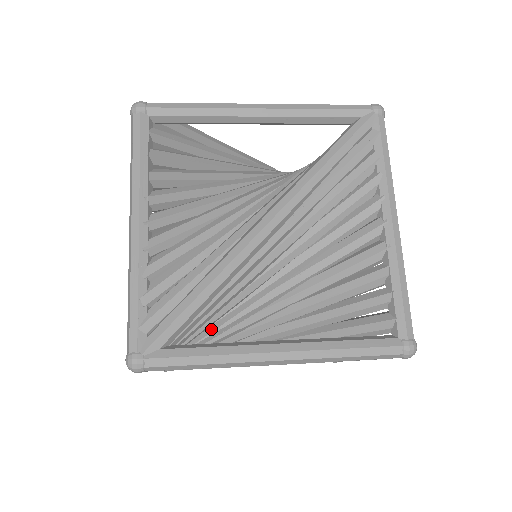
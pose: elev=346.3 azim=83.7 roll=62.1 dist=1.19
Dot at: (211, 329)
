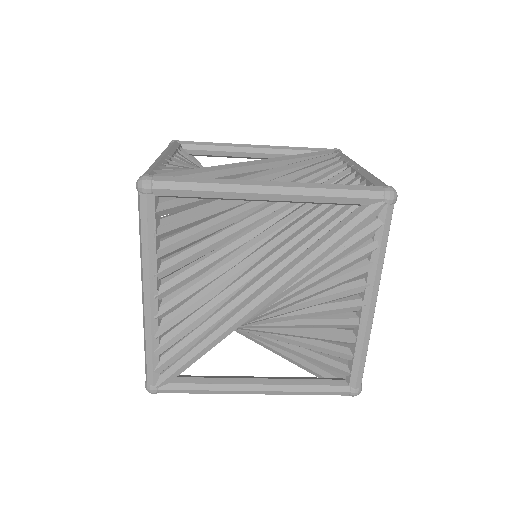
Dot at: (212, 241)
